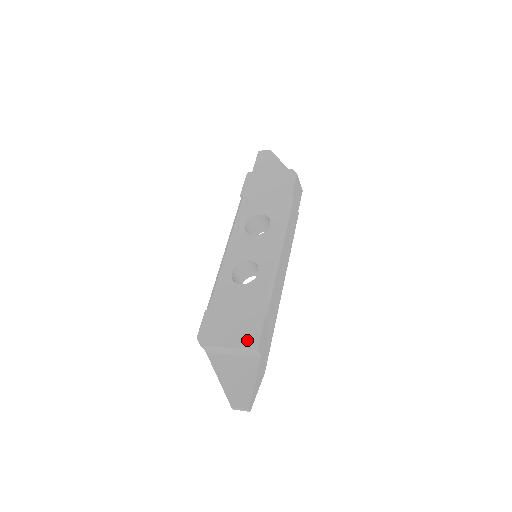
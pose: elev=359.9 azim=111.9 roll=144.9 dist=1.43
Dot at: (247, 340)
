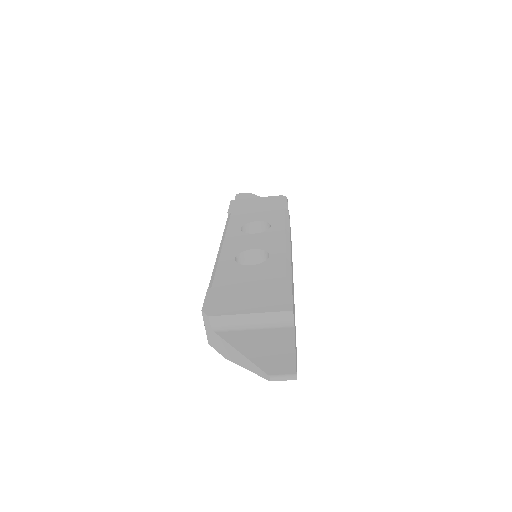
Dot at: (275, 304)
